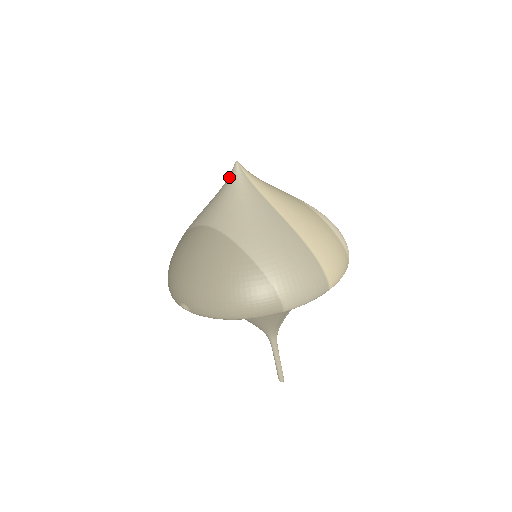
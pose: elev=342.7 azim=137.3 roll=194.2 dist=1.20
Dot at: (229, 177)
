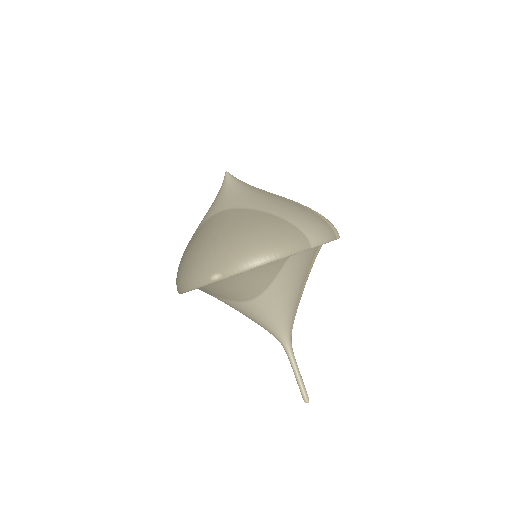
Dot at: (223, 183)
